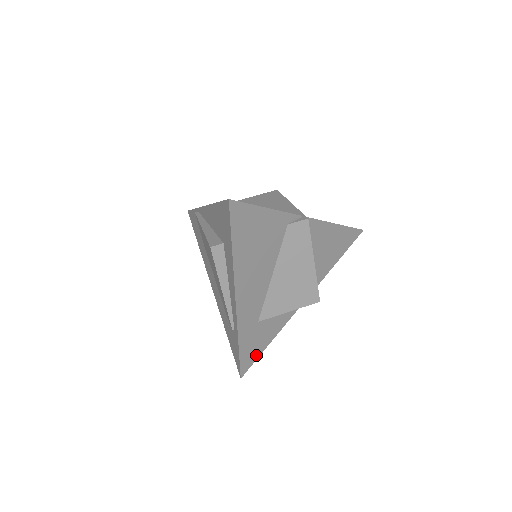
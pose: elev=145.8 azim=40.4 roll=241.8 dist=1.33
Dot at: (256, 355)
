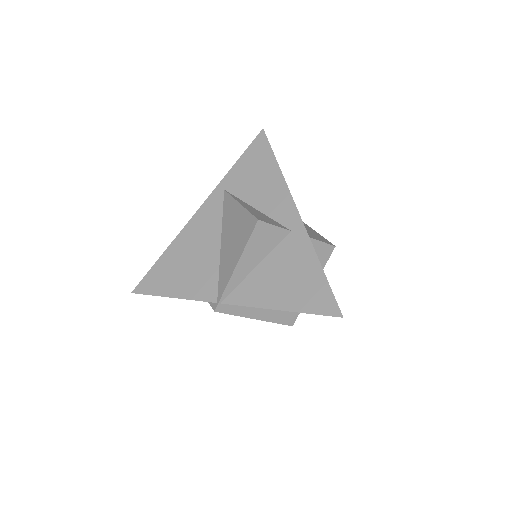
Dot at: occluded
